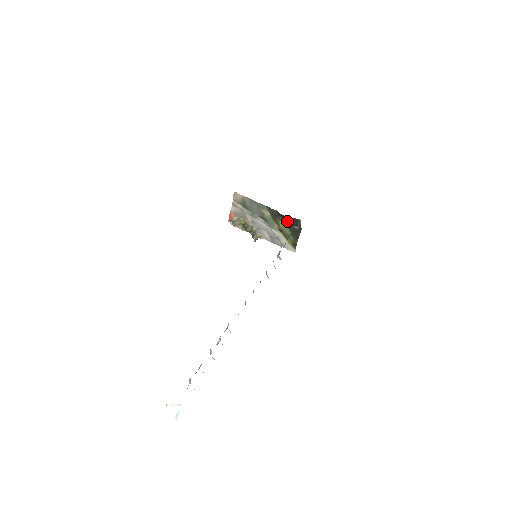
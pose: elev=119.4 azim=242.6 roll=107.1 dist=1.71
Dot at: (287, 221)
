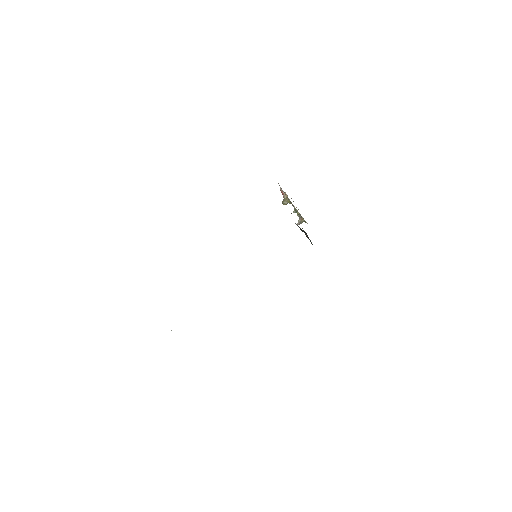
Dot at: occluded
